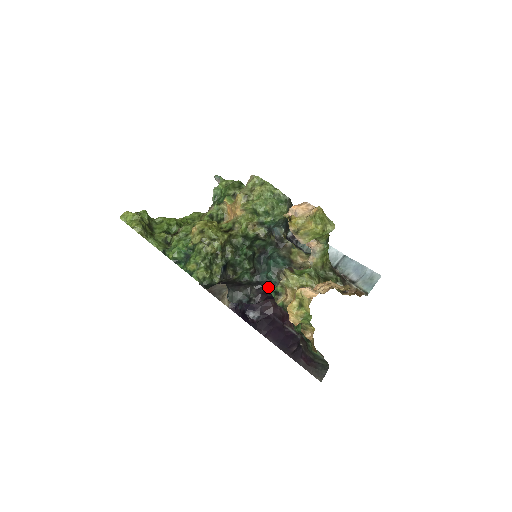
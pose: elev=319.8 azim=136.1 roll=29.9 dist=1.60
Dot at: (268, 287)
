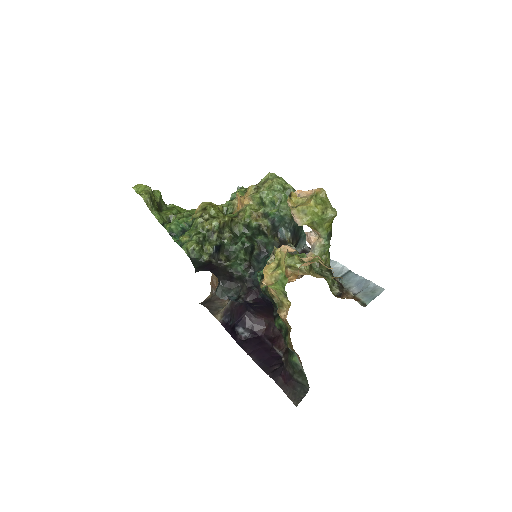
Dot at: occluded
